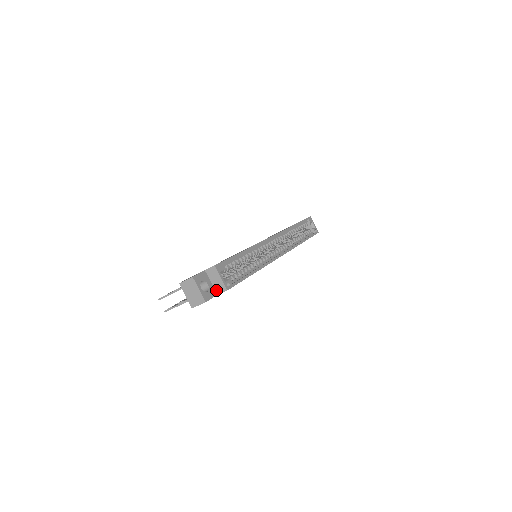
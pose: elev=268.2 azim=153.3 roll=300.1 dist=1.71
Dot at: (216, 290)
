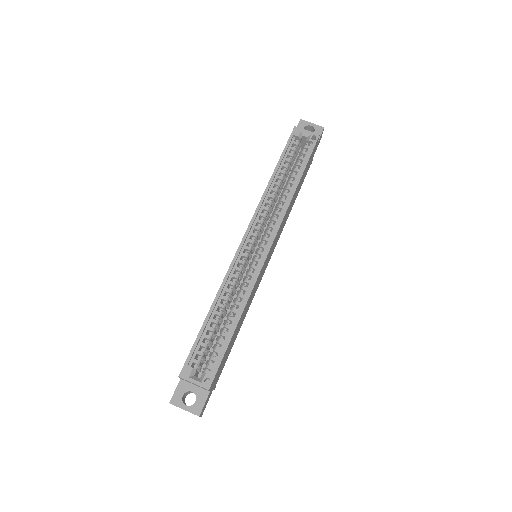
Dot at: (204, 389)
